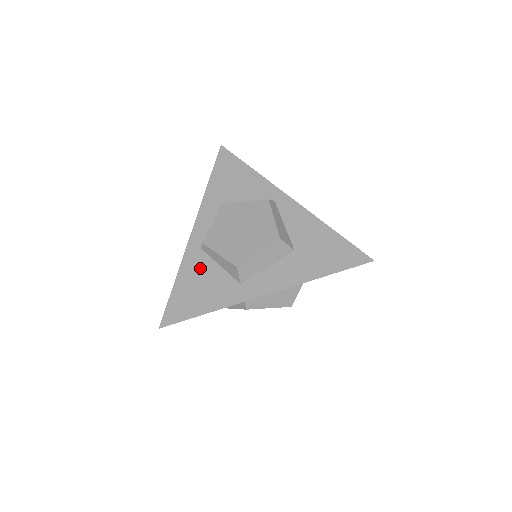
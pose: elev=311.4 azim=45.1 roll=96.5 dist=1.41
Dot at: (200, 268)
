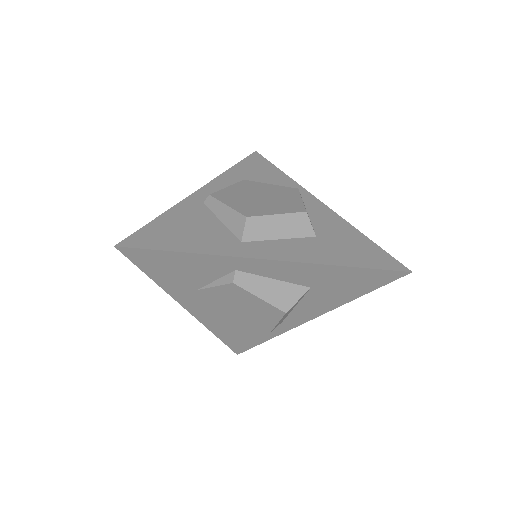
Dot at: (196, 216)
